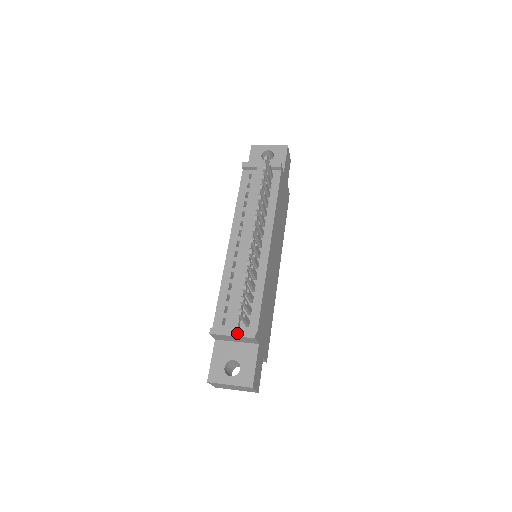
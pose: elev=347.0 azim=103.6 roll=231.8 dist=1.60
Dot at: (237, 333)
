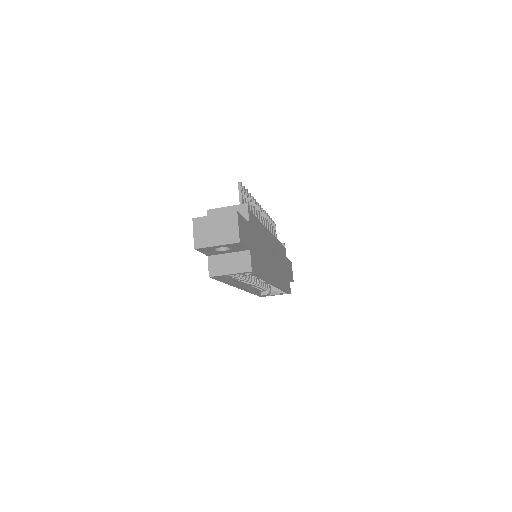
Dot at: (232, 206)
